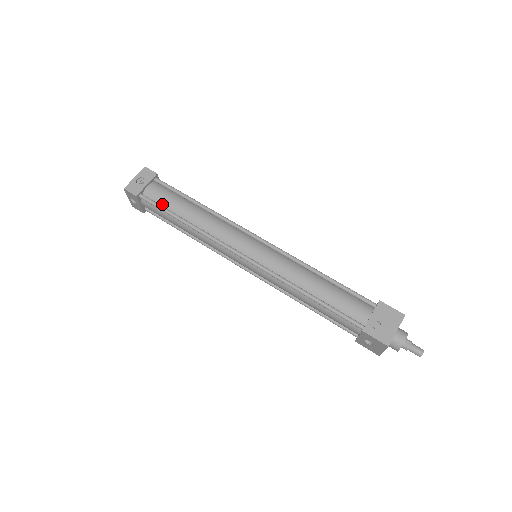
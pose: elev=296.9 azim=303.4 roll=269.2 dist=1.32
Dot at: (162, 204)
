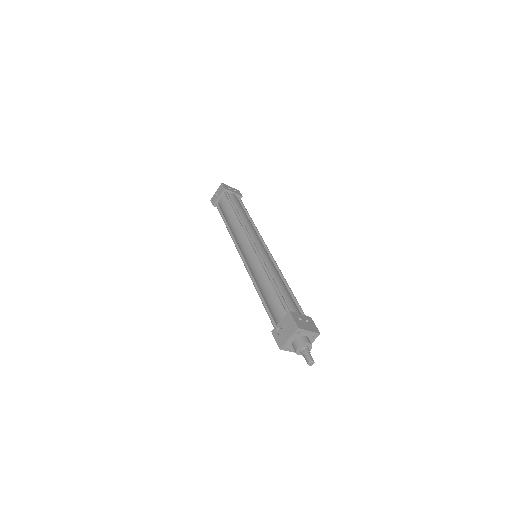
Dot at: (223, 212)
